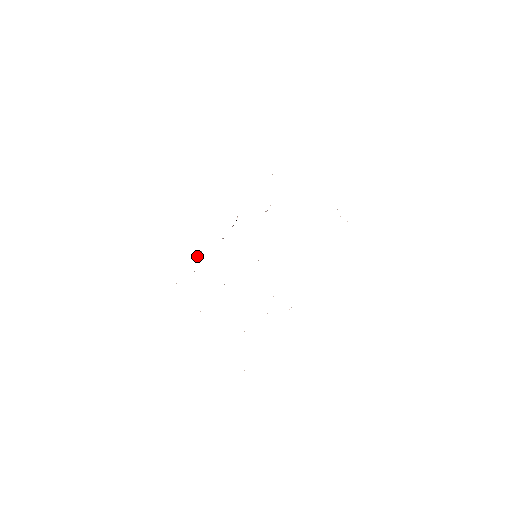
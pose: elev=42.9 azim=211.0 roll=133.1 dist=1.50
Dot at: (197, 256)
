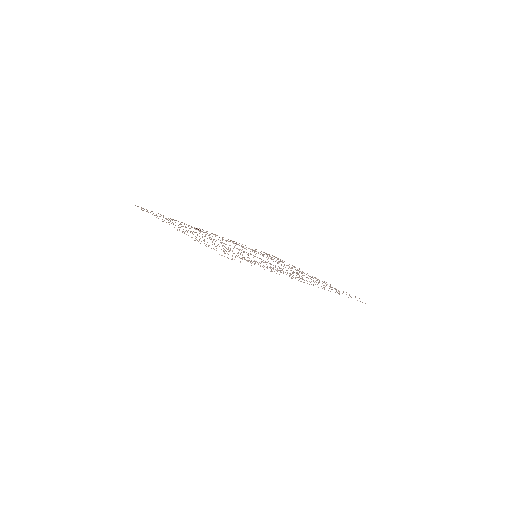
Dot at: (197, 228)
